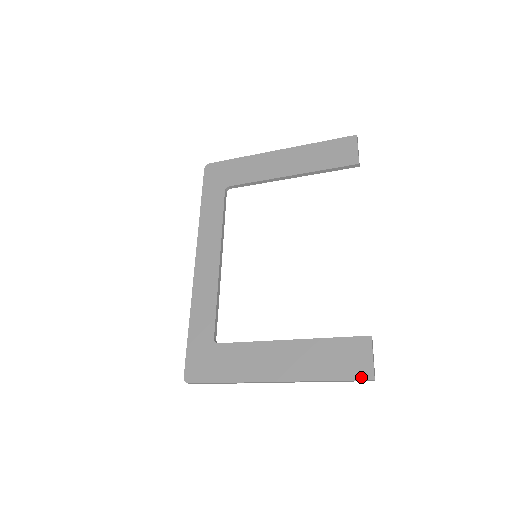
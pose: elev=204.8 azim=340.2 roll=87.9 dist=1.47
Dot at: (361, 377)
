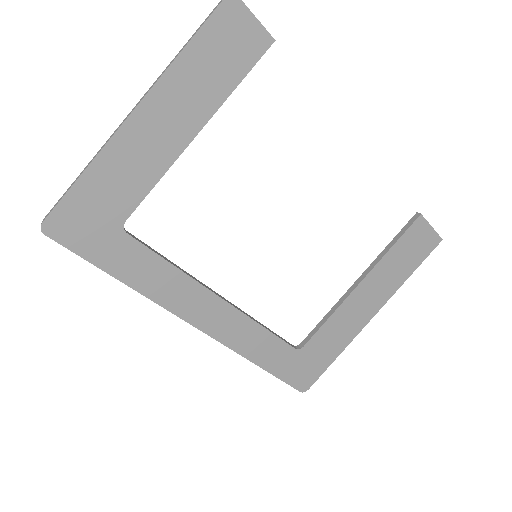
Dot at: (433, 248)
